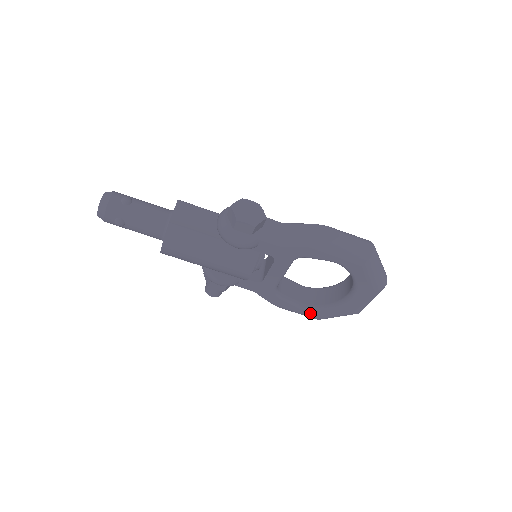
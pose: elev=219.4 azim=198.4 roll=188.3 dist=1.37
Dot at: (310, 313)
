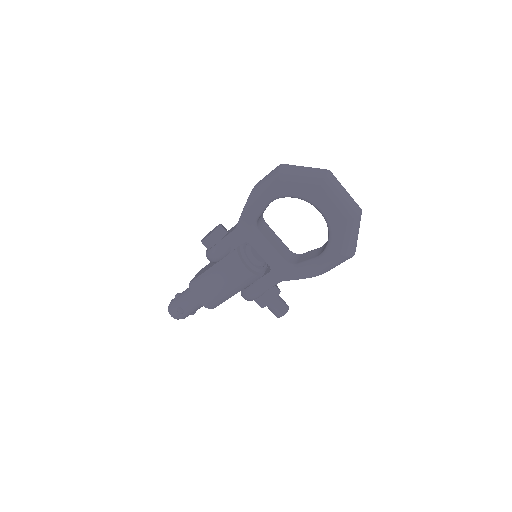
Dot at: (330, 257)
